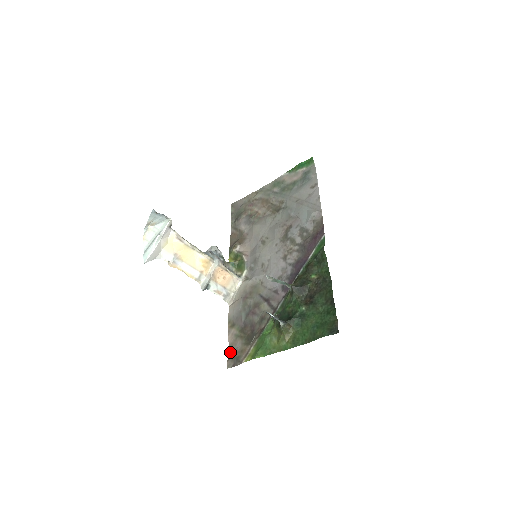
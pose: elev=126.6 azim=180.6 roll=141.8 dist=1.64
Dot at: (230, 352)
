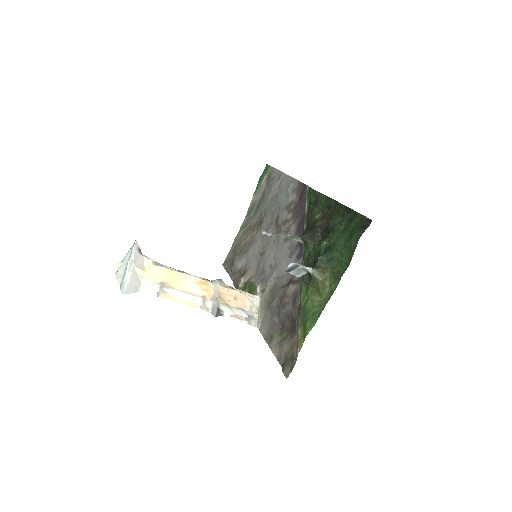
Dot at: (281, 363)
